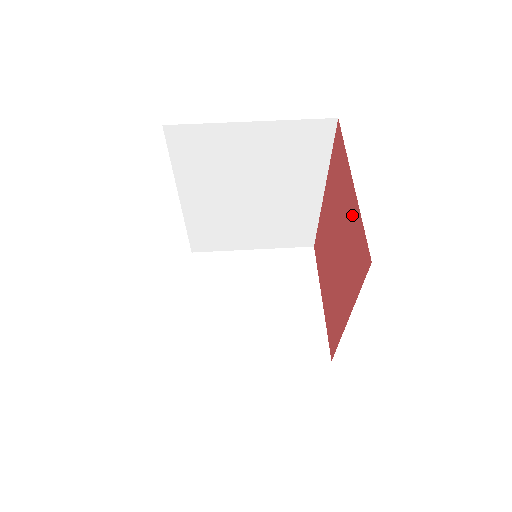
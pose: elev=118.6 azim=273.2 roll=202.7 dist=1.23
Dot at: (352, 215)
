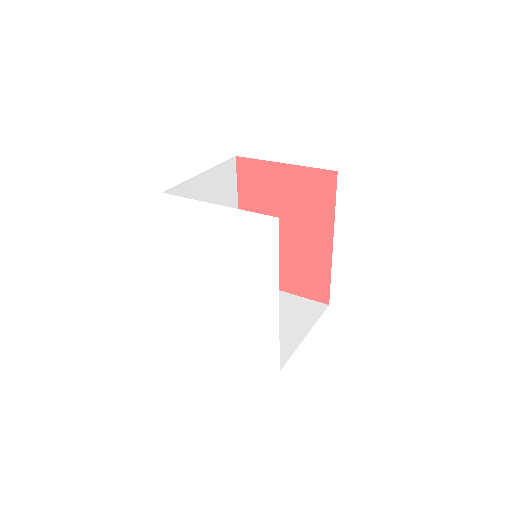
Dot at: (295, 180)
